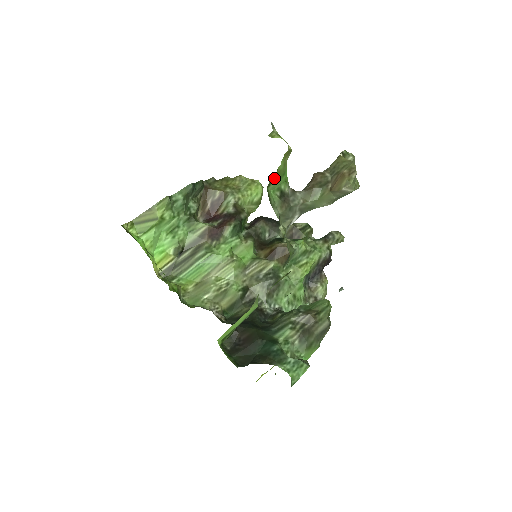
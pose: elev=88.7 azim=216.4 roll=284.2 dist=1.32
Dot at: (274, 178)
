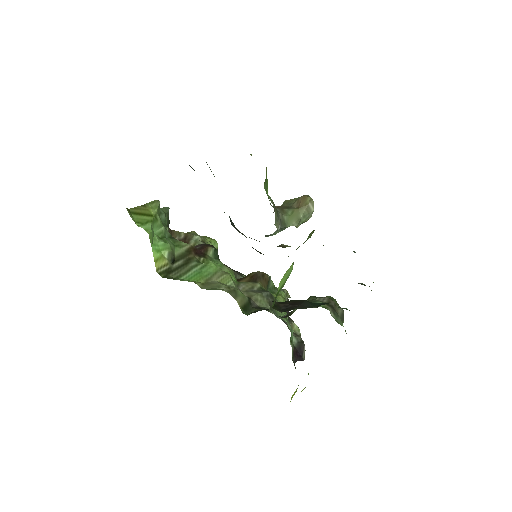
Dot at: (265, 179)
